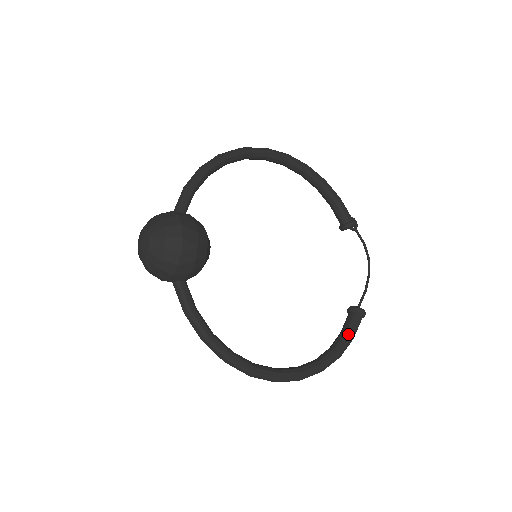
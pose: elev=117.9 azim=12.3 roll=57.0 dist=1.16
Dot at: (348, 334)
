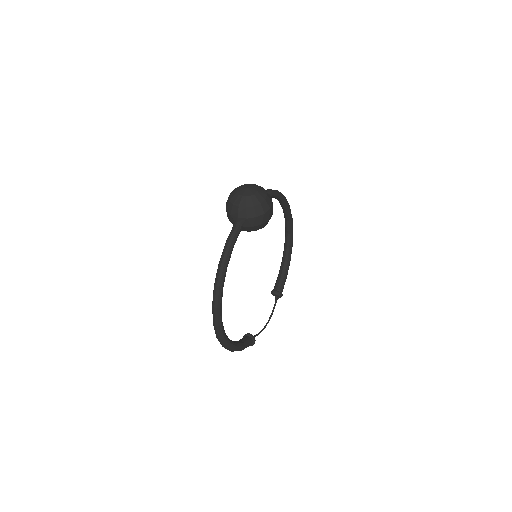
Dot at: (244, 344)
